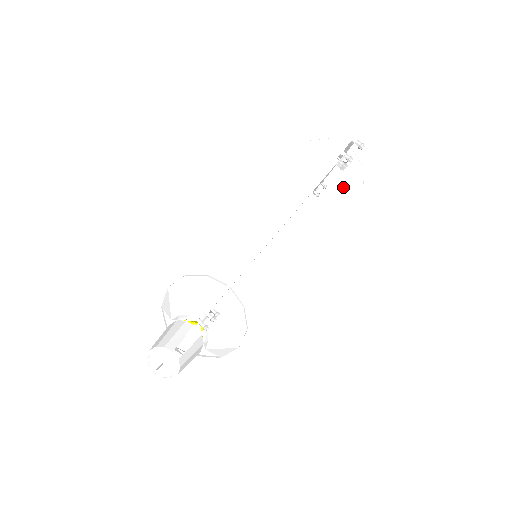
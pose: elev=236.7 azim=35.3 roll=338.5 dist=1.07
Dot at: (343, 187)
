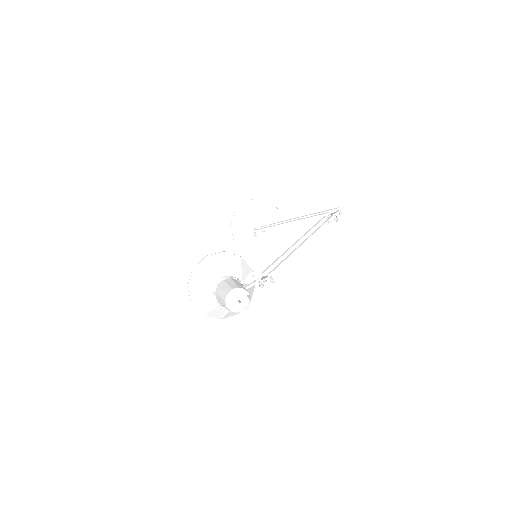
Dot at: (269, 236)
